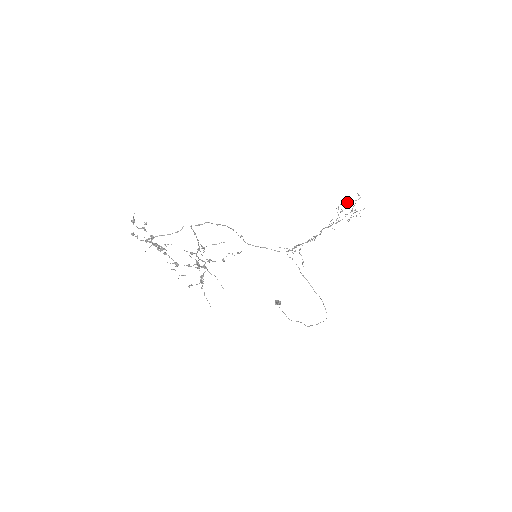
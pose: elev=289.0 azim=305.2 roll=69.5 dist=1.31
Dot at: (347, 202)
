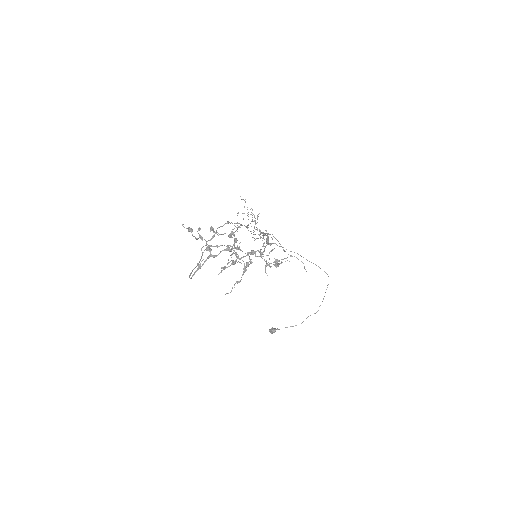
Dot at: occluded
